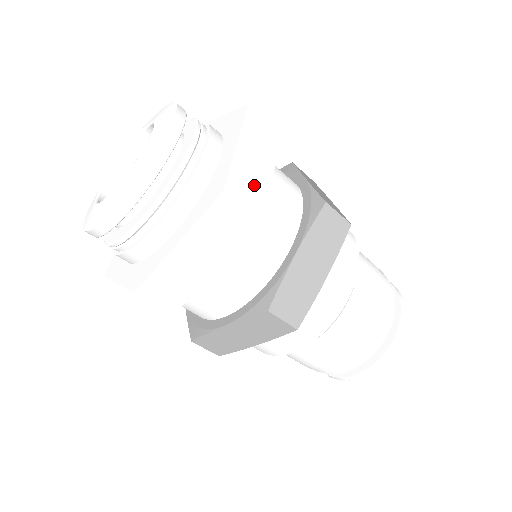
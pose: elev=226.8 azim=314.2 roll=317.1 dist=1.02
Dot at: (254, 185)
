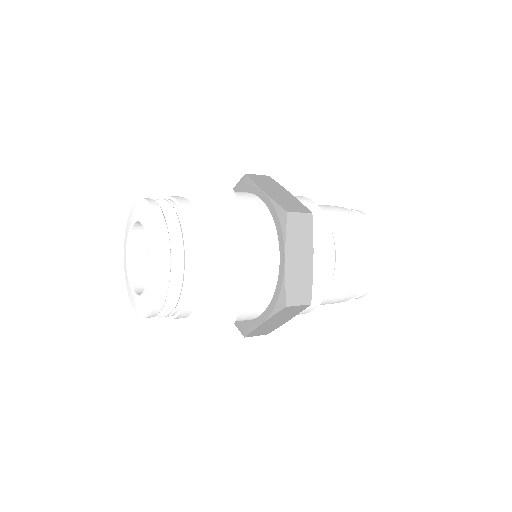
Dot at: (223, 322)
